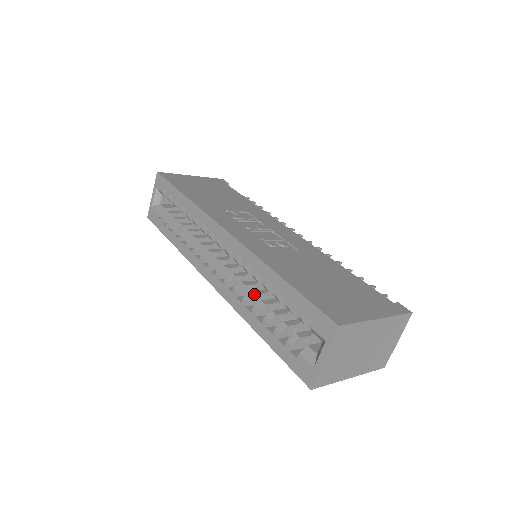
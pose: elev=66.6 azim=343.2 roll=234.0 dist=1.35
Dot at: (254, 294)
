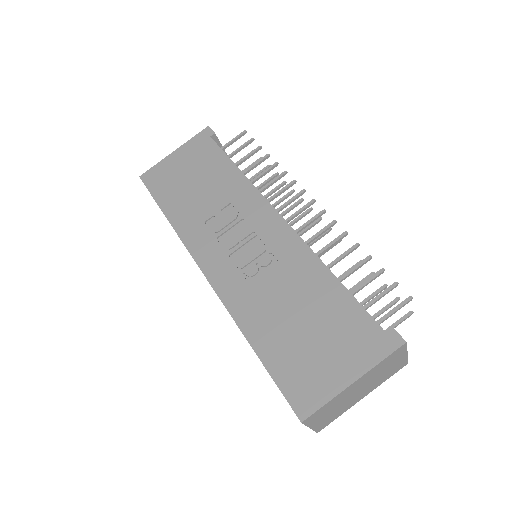
Dot at: occluded
